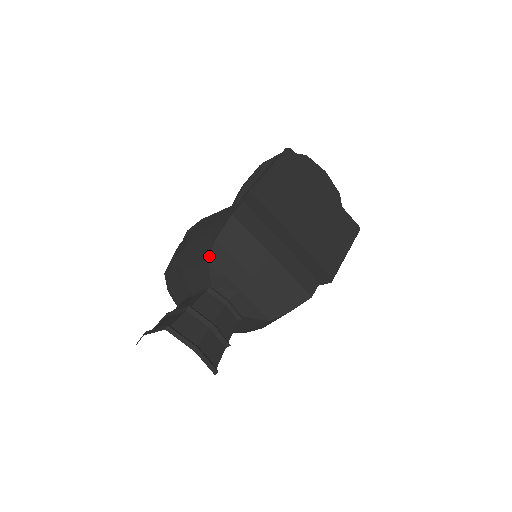
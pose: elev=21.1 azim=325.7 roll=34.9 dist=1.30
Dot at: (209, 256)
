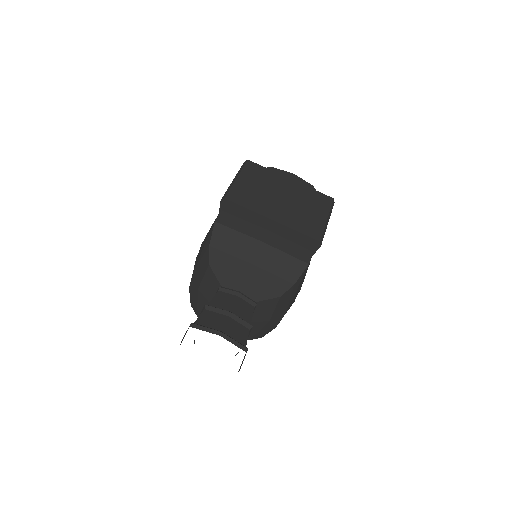
Dot at: (209, 261)
